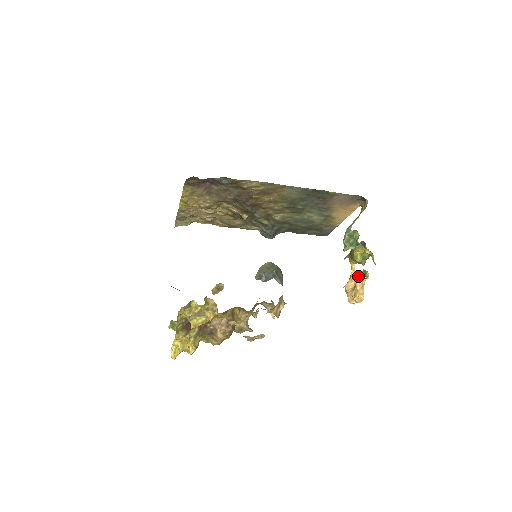
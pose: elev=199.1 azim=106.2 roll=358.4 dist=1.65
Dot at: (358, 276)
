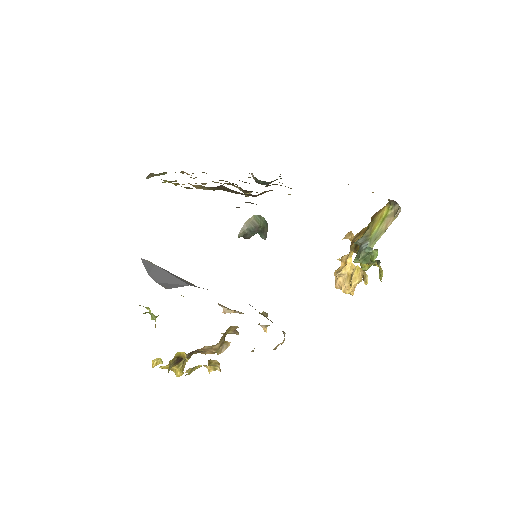
Dot at: (355, 272)
